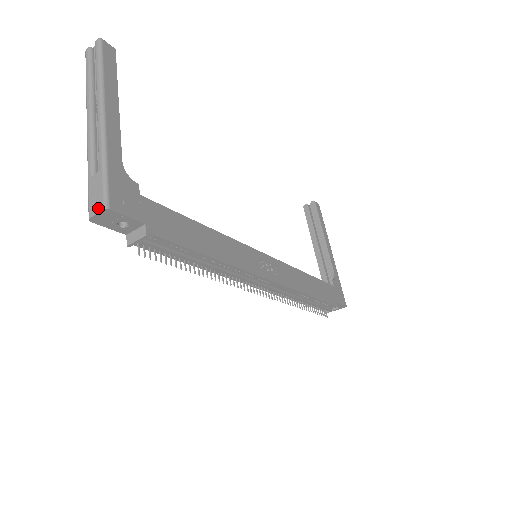
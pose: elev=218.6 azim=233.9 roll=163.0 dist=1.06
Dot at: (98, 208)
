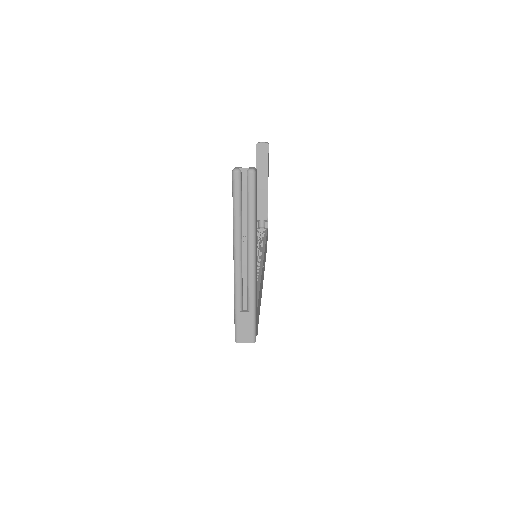
Dot at: (247, 340)
